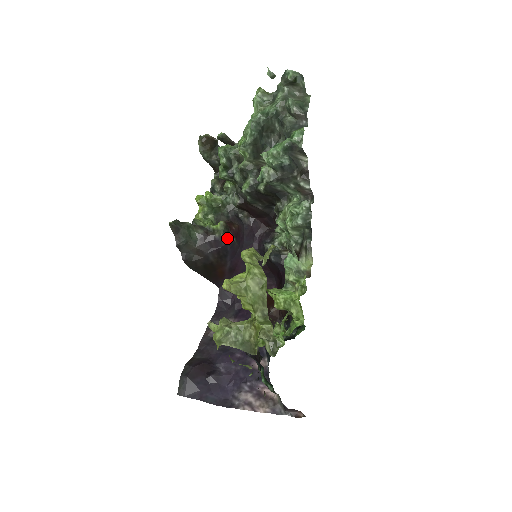
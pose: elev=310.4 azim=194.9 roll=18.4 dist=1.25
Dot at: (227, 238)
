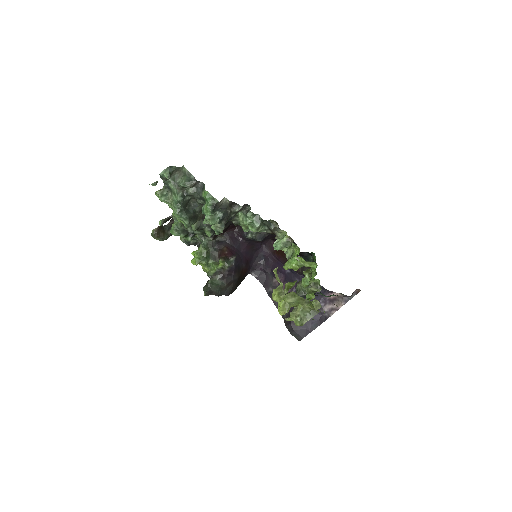
Dot at: (232, 263)
